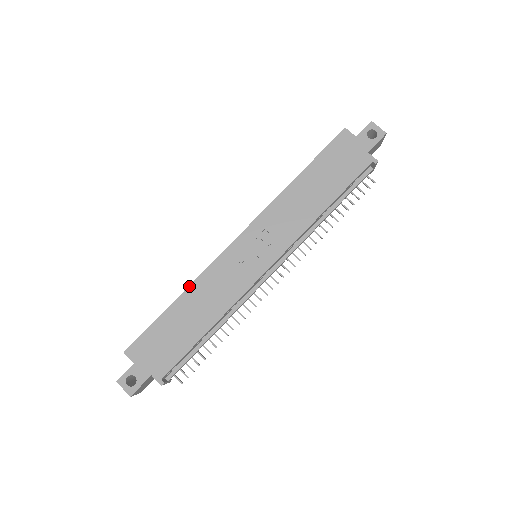
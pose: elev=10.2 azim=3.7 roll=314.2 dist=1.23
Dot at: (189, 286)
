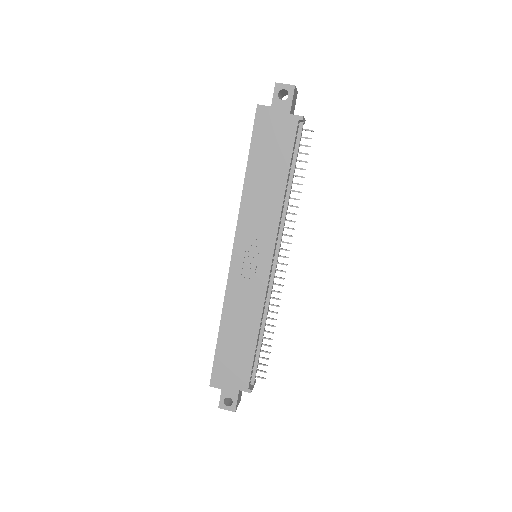
Dot at: (222, 313)
